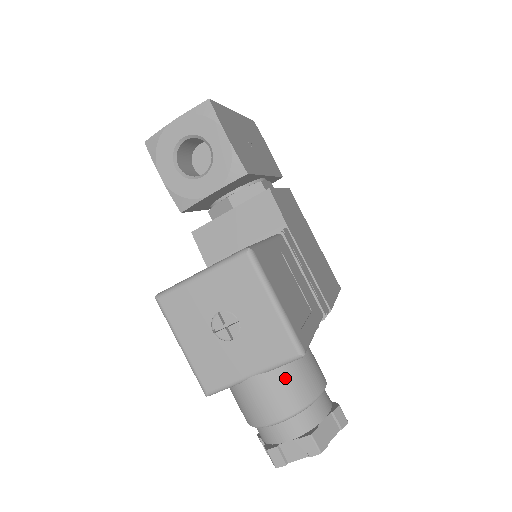
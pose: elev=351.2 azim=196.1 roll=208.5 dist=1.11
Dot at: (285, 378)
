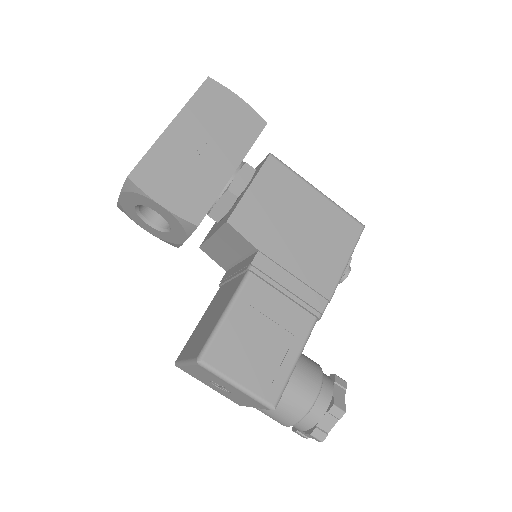
Dot at: (276, 409)
